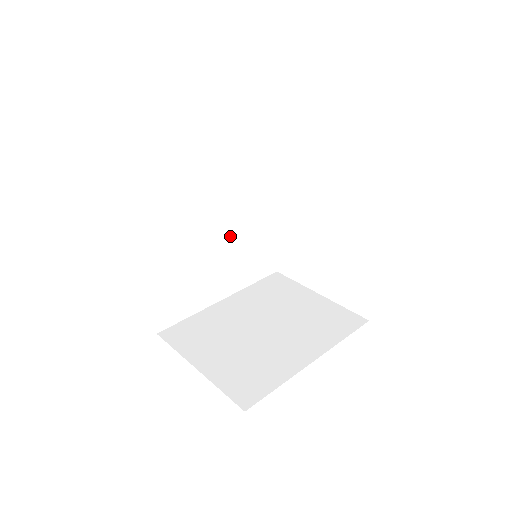
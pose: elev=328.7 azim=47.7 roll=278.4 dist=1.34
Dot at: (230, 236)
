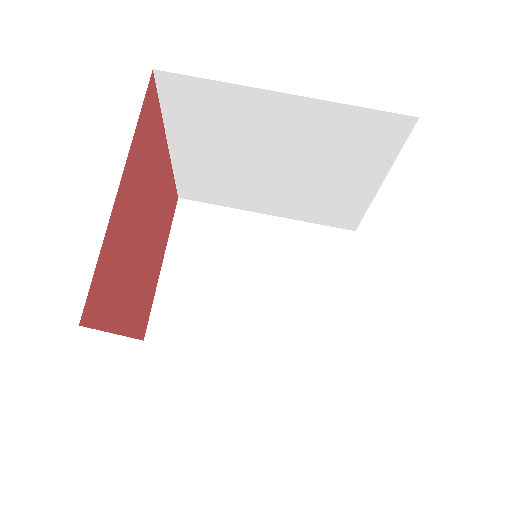
Dot at: (306, 179)
